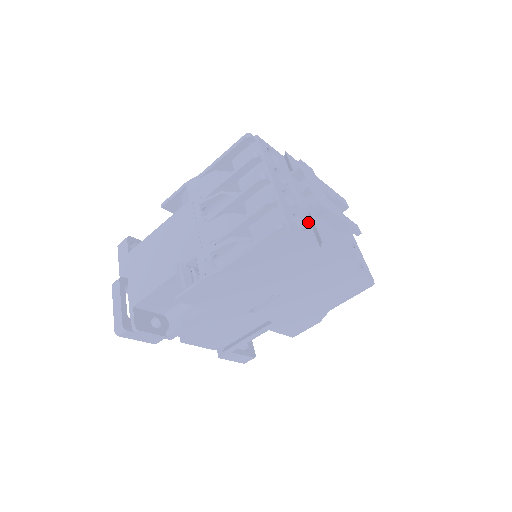
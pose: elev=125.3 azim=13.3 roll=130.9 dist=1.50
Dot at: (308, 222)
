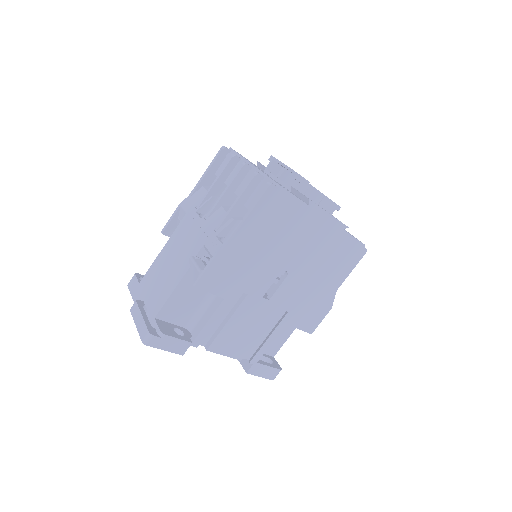
Dot at: occluded
